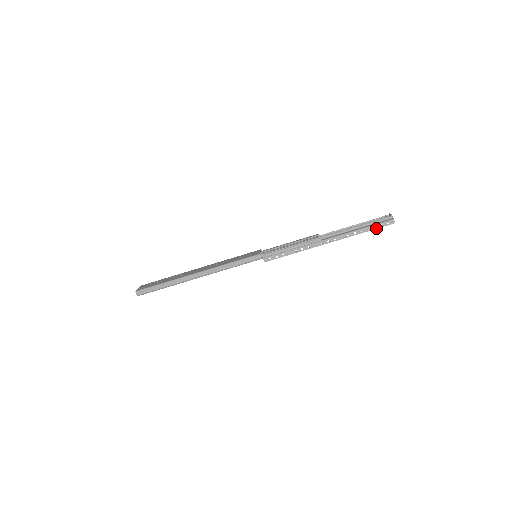
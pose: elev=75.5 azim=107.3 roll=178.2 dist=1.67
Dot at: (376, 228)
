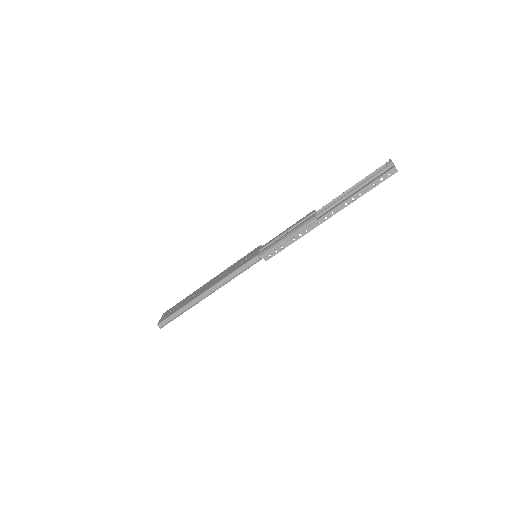
Dot at: (376, 185)
